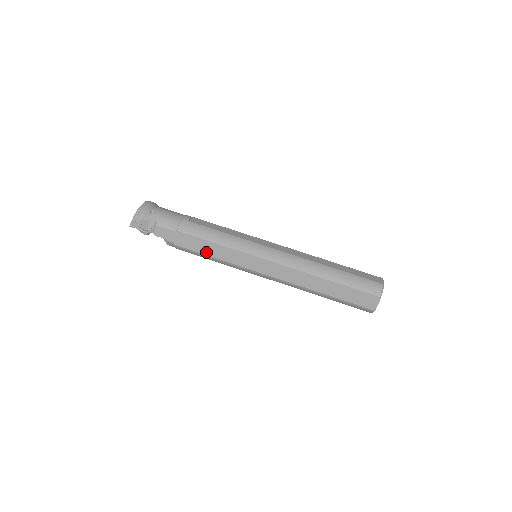
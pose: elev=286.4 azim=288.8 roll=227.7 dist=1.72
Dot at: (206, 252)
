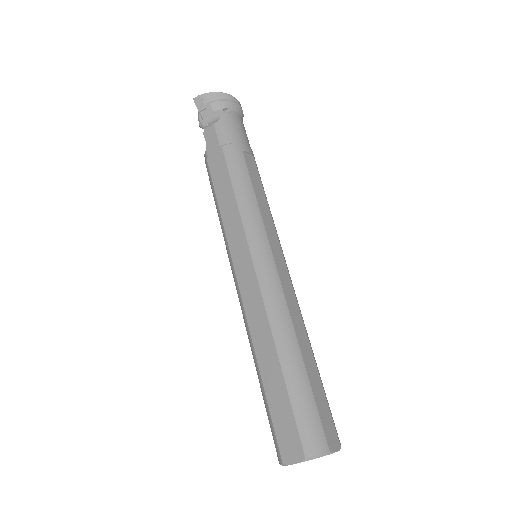
Dot at: (219, 194)
